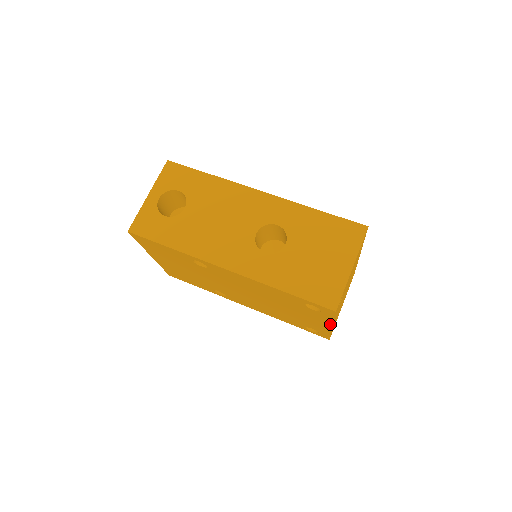
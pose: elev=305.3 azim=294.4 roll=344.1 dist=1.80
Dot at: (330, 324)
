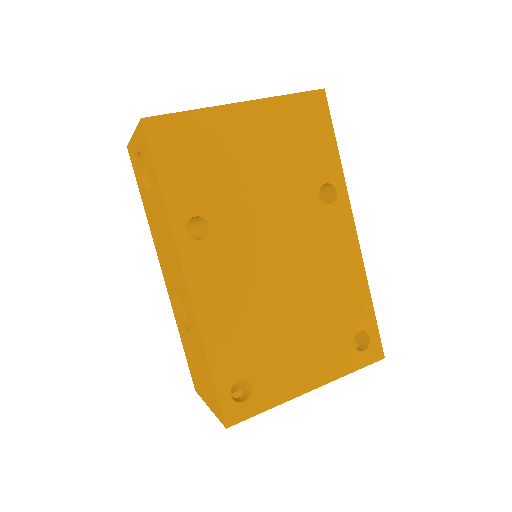
Dot at: occluded
